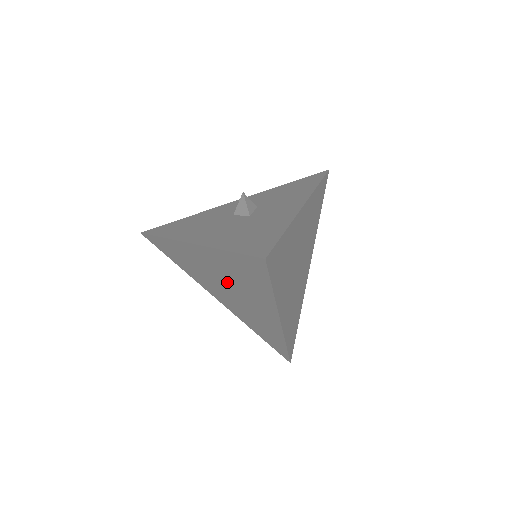
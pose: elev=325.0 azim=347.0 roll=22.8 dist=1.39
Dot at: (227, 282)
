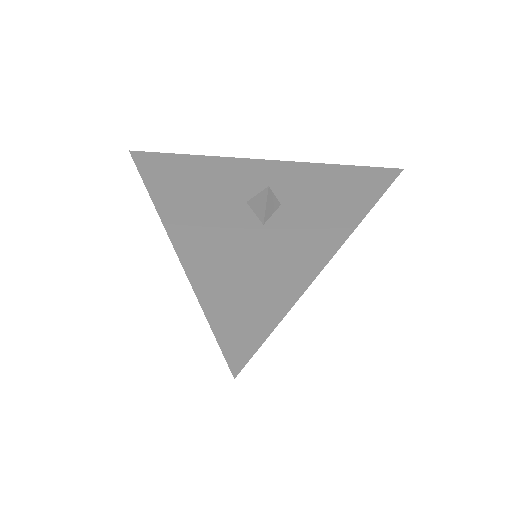
Dot at: occluded
